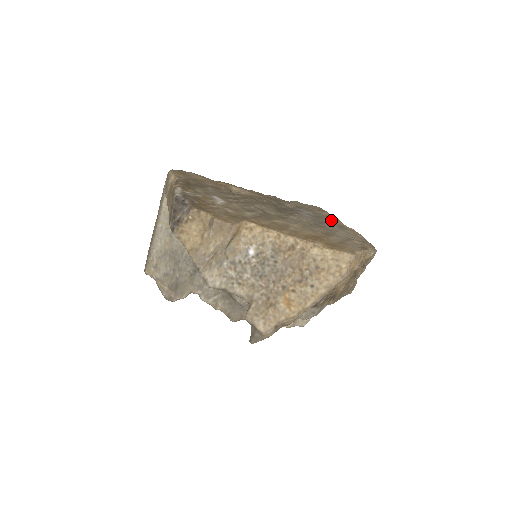
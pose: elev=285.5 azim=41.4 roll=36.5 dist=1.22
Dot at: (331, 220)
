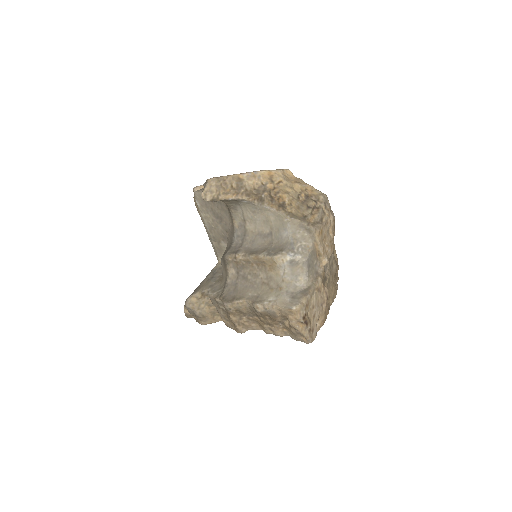
Dot at: occluded
